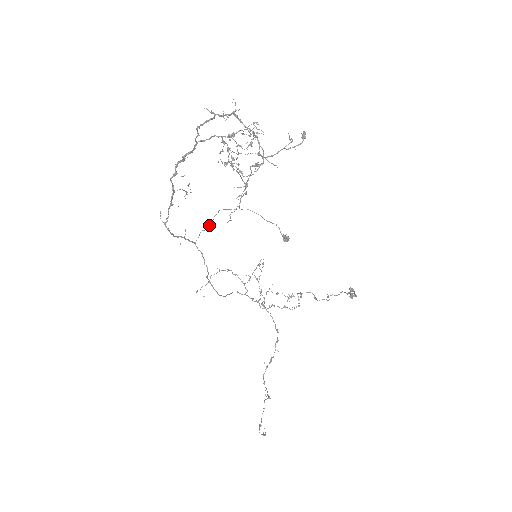
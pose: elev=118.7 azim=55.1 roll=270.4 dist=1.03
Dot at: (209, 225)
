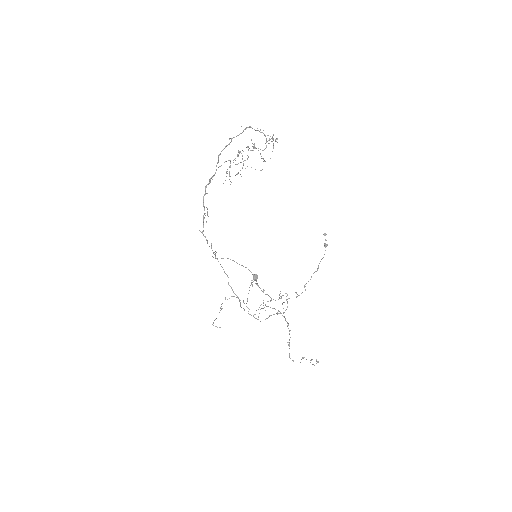
Dot at: occluded
